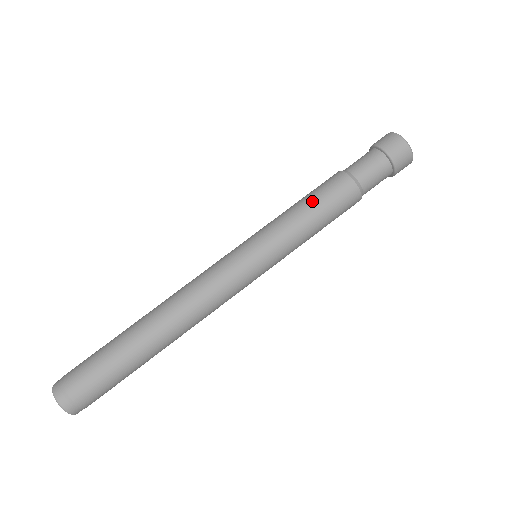
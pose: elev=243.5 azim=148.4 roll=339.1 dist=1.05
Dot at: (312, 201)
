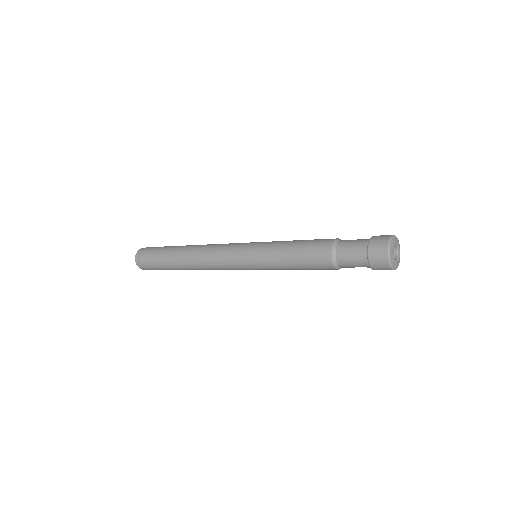
Dot at: (299, 244)
